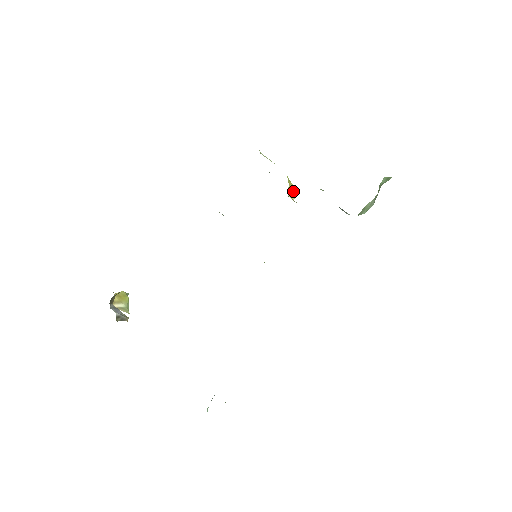
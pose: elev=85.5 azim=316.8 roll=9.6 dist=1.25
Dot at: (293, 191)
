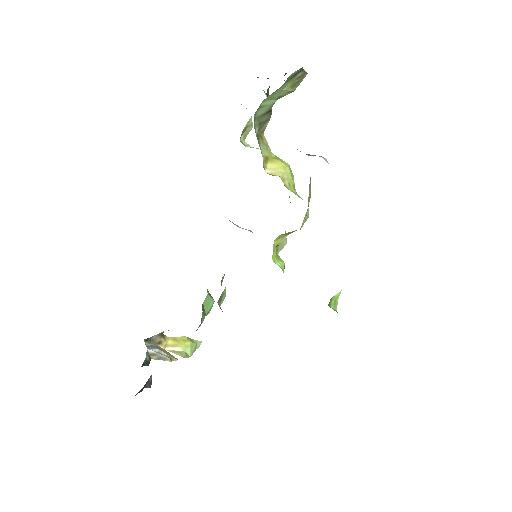
Dot at: (279, 167)
